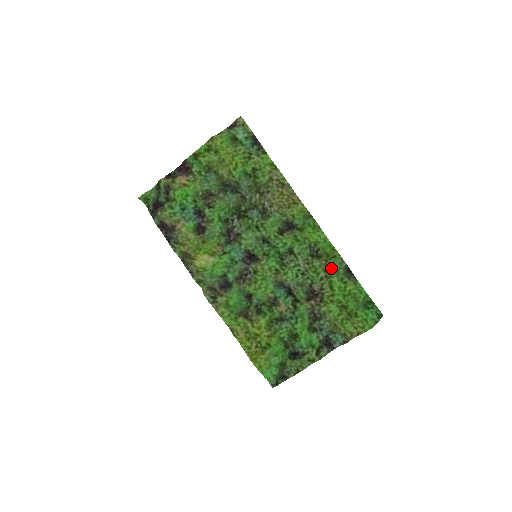
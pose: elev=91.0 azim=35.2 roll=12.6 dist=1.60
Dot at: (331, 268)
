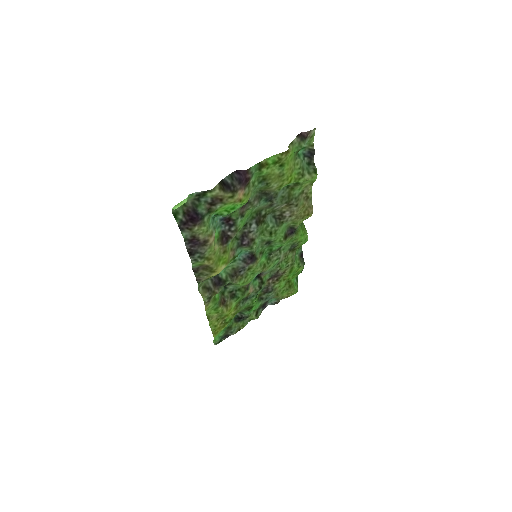
Dot at: occluded
